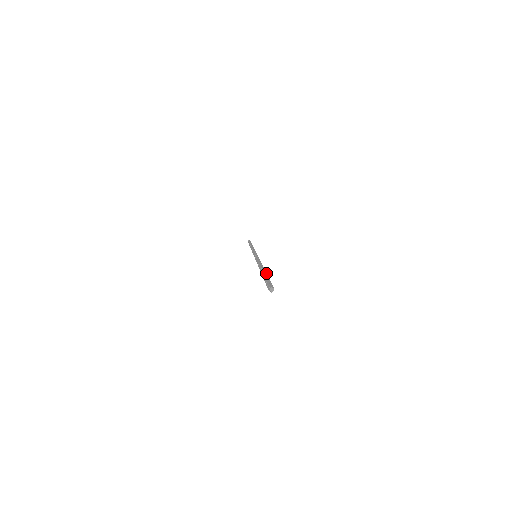
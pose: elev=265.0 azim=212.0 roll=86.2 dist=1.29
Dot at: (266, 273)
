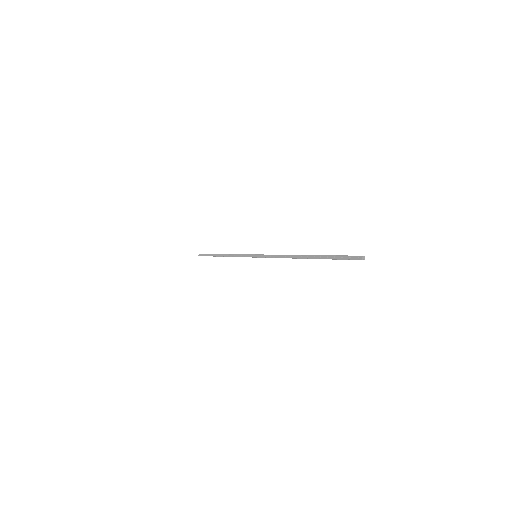
Dot at: (319, 255)
